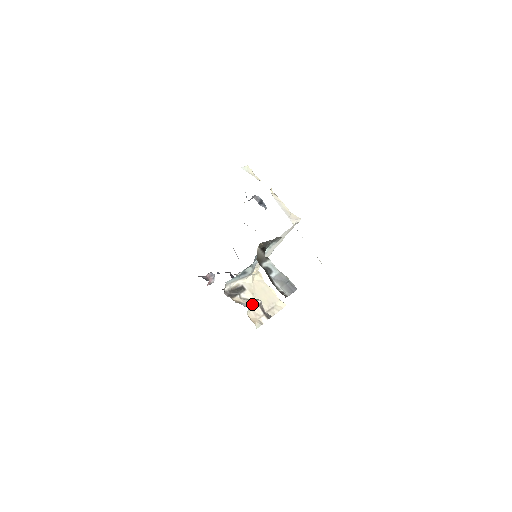
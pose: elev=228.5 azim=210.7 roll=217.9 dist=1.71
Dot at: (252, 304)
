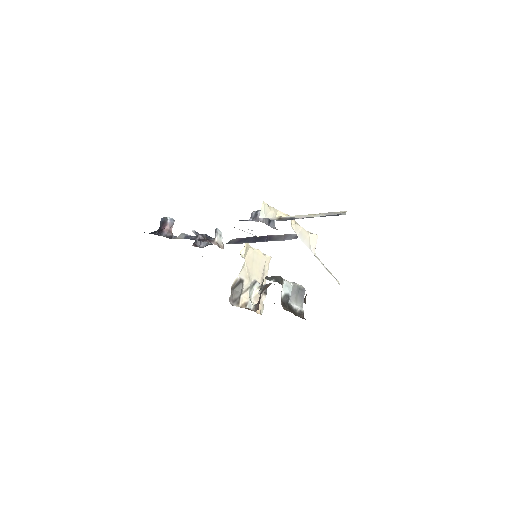
Dot at: (253, 293)
